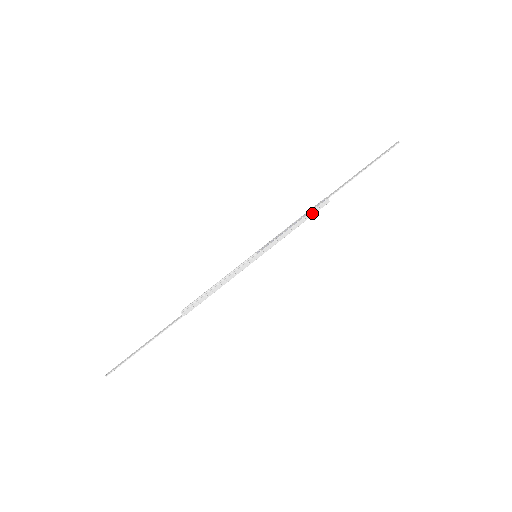
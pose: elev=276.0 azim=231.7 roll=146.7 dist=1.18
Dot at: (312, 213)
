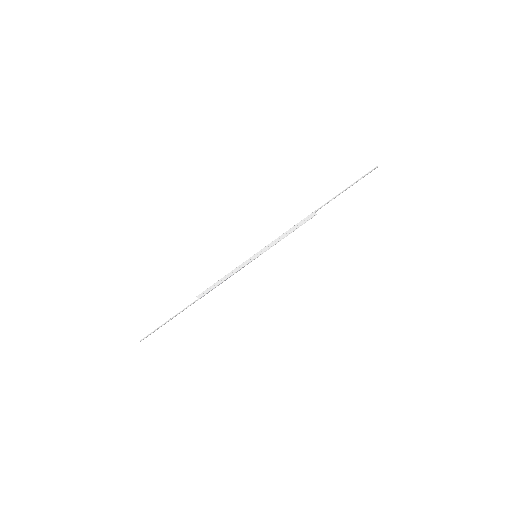
Dot at: (301, 223)
